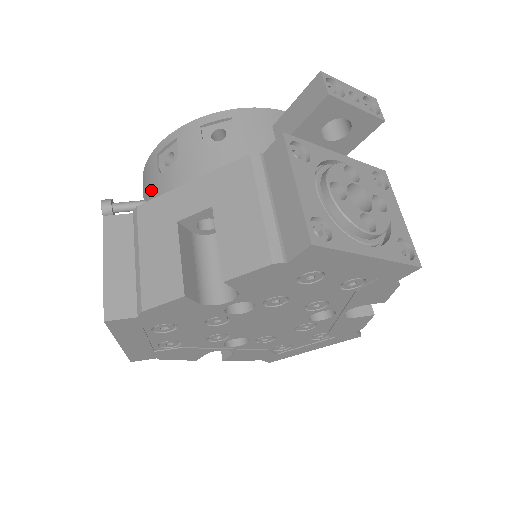
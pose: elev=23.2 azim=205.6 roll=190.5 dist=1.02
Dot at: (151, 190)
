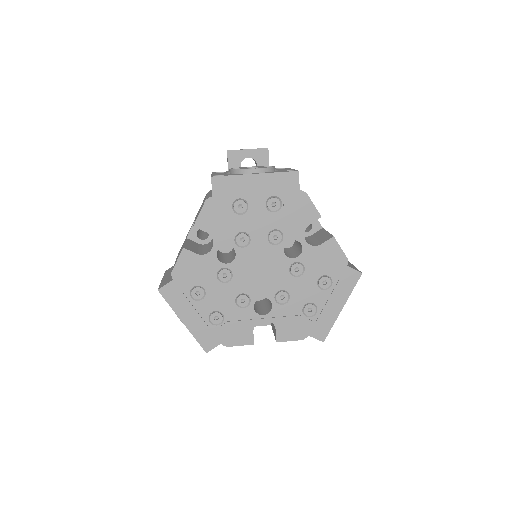
Dot at: occluded
